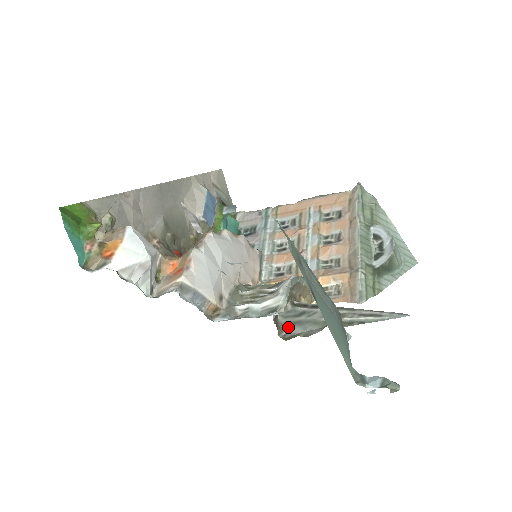
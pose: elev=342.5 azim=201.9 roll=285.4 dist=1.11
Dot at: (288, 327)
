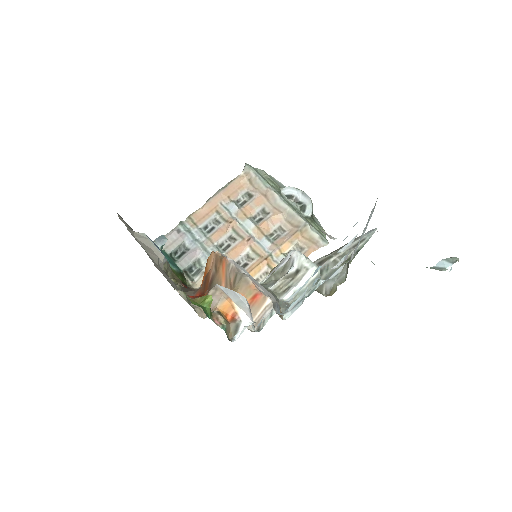
Dot at: (323, 287)
